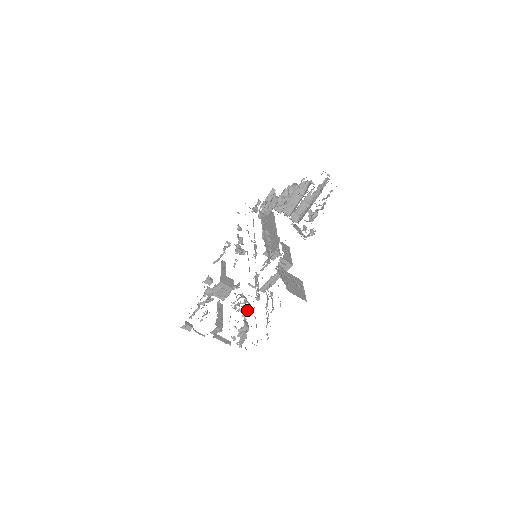
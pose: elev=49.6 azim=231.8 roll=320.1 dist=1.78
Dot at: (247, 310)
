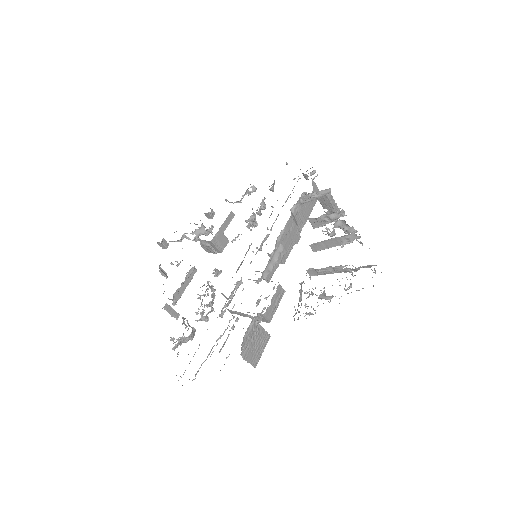
Dot at: (204, 318)
